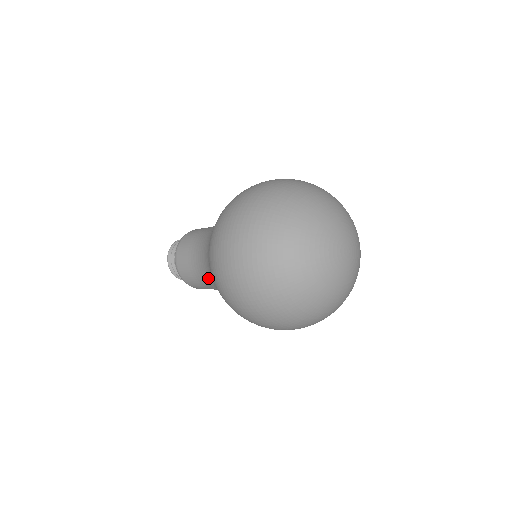
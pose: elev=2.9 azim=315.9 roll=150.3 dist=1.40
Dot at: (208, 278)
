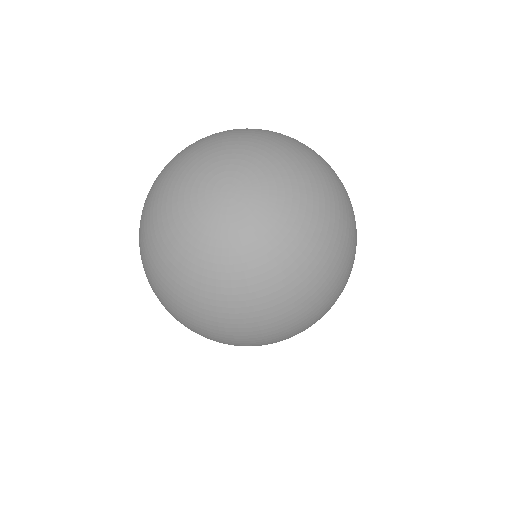
Dot at: occluded
